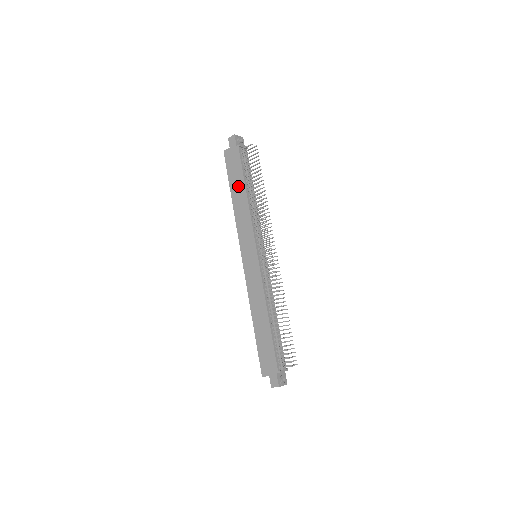
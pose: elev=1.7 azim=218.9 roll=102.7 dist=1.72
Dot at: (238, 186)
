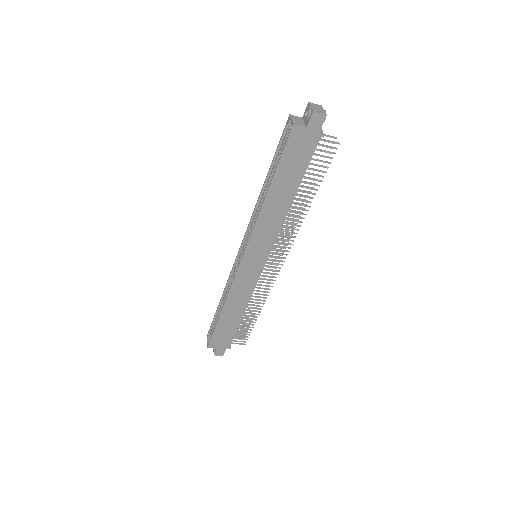
Dot at: (287, 185)
